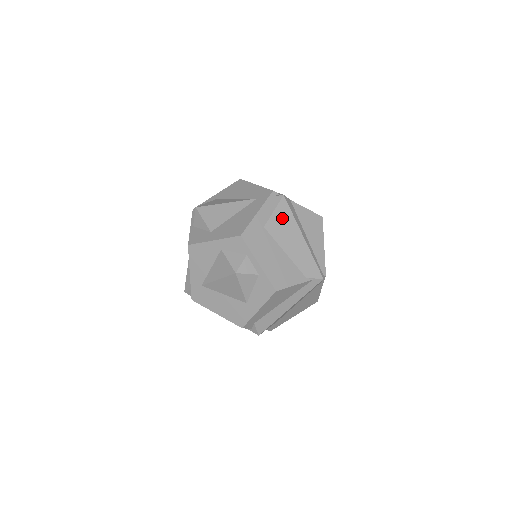
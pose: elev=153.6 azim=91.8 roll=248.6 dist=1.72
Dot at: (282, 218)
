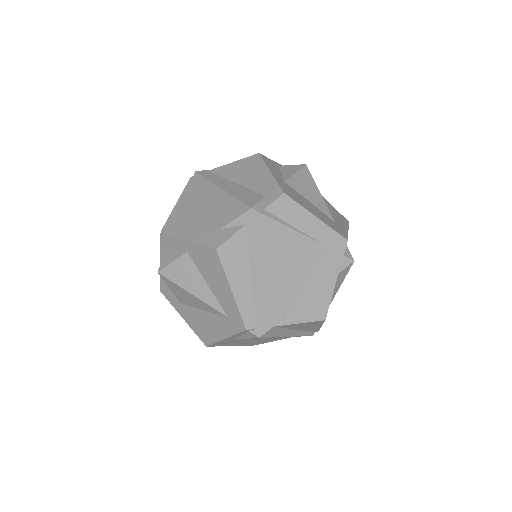
Dot at: occluded
